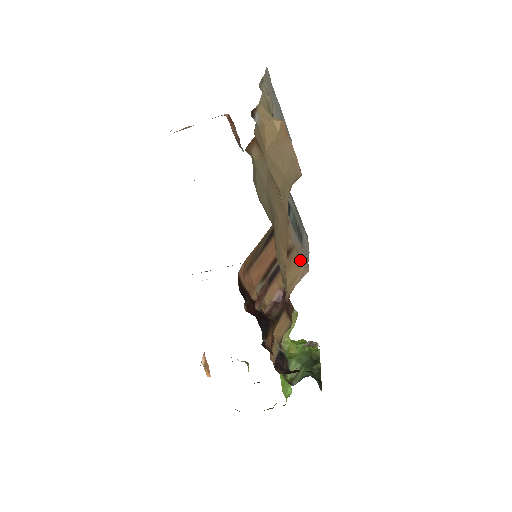
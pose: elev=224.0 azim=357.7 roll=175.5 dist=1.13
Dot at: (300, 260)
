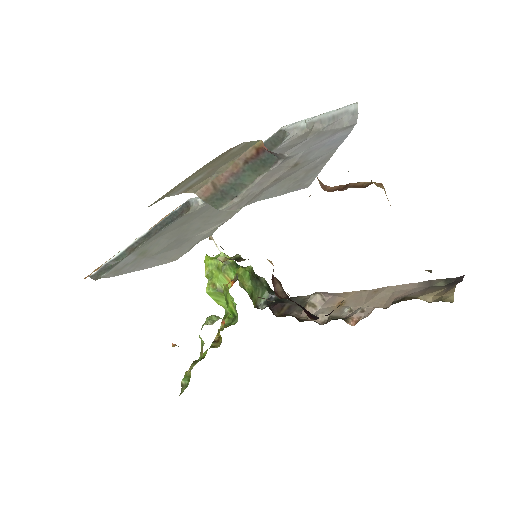
Dot at: occluded
